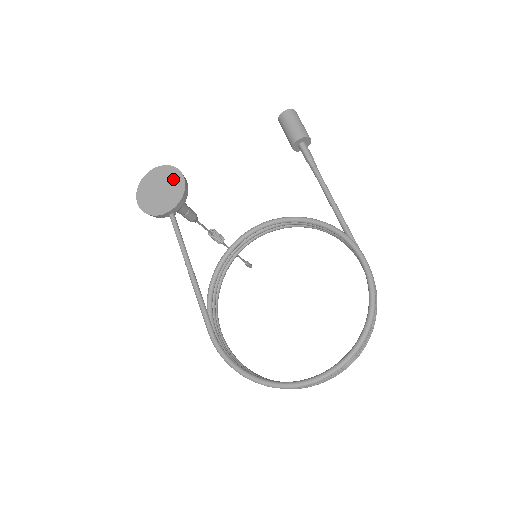
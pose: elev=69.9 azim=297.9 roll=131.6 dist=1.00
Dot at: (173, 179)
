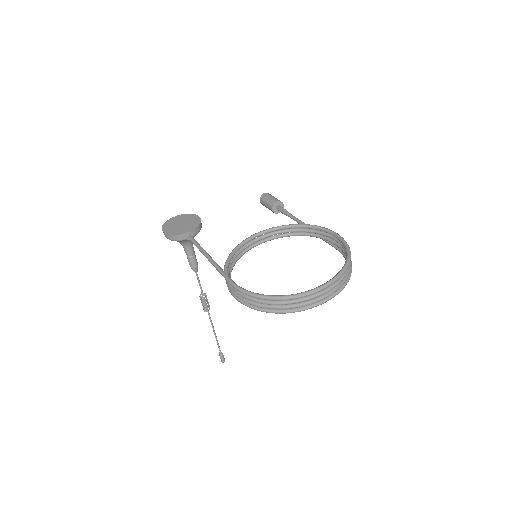
Dot at: (191, 218)
